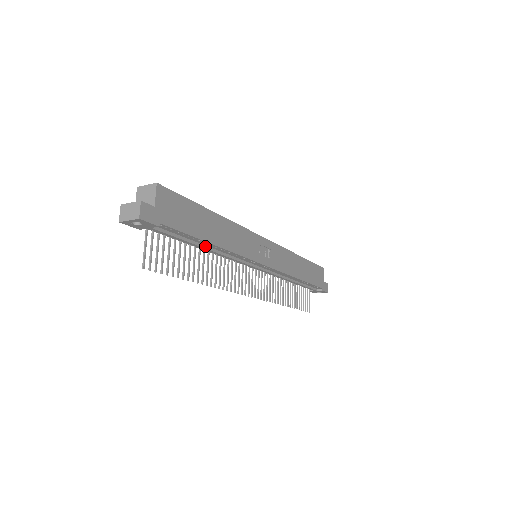
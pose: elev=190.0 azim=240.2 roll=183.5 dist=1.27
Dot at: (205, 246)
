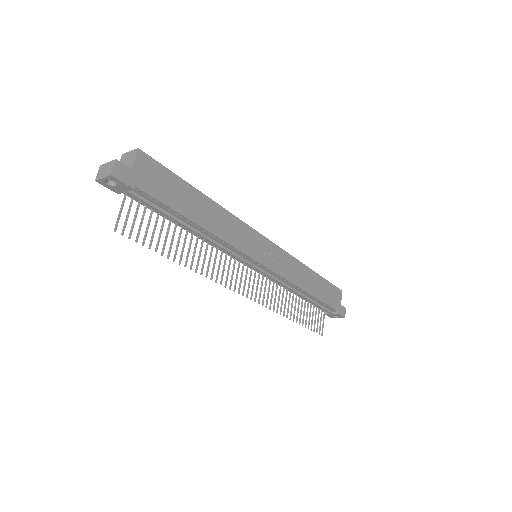
Dot at: (191, 227)
